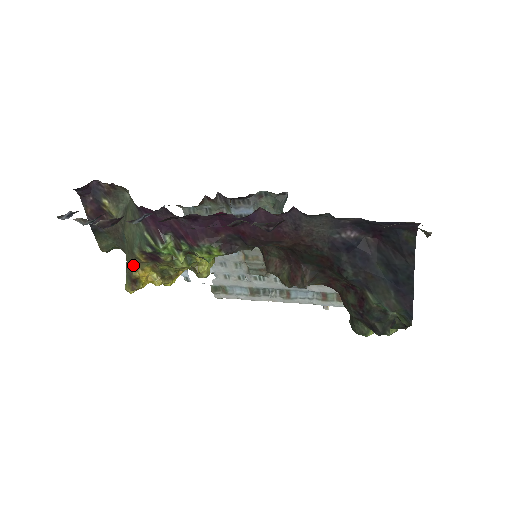
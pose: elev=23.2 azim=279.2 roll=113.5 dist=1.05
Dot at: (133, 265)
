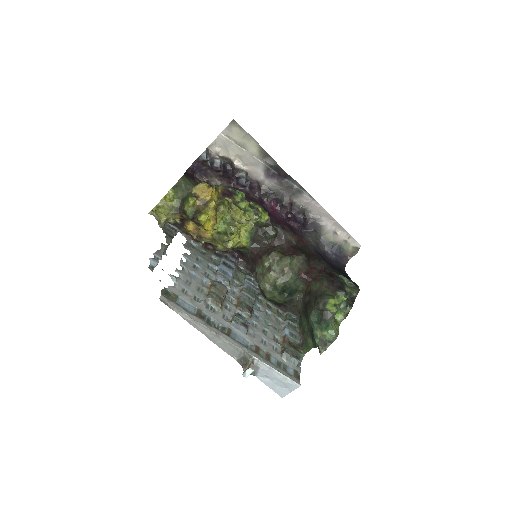
Dot at: occluded
